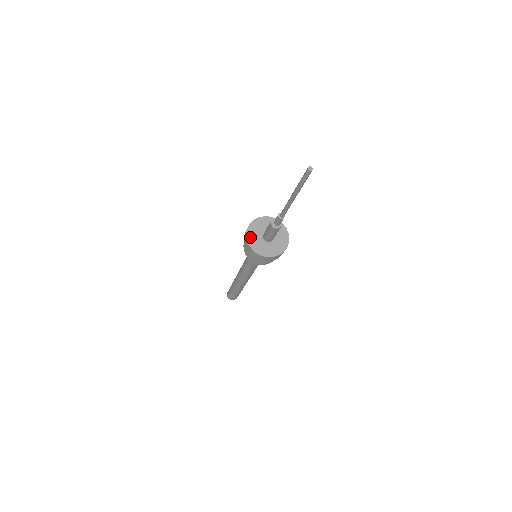
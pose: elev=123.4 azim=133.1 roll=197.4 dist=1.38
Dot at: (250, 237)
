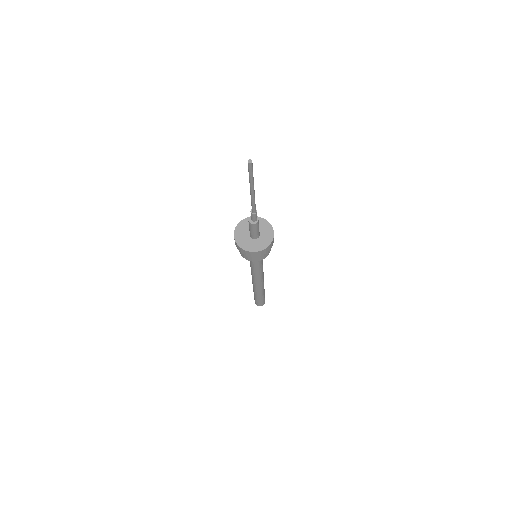
Dot at: (237, 234)
